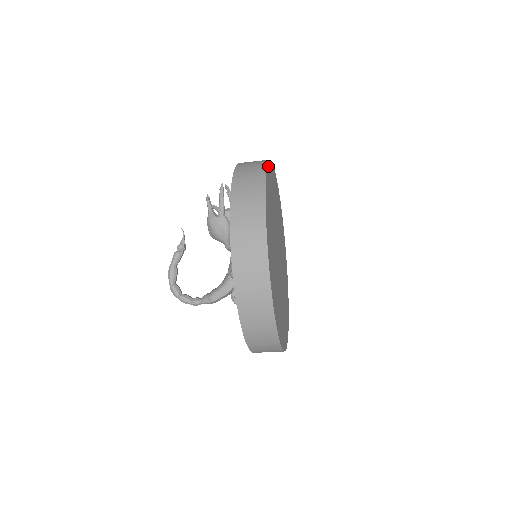
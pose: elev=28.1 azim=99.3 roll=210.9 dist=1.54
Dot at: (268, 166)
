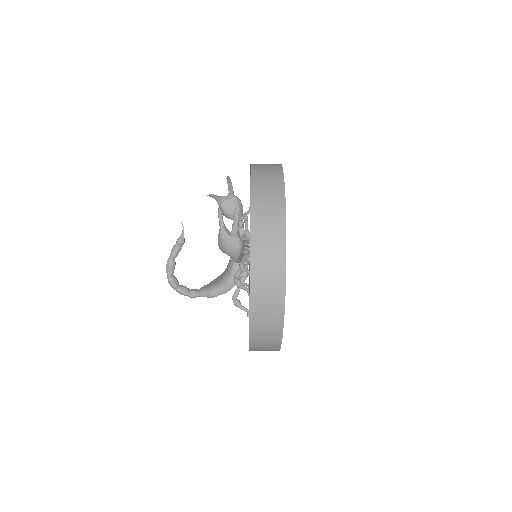
Dot at: occluded
